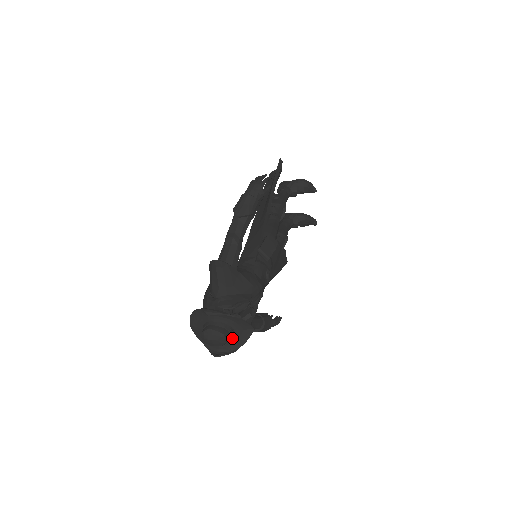
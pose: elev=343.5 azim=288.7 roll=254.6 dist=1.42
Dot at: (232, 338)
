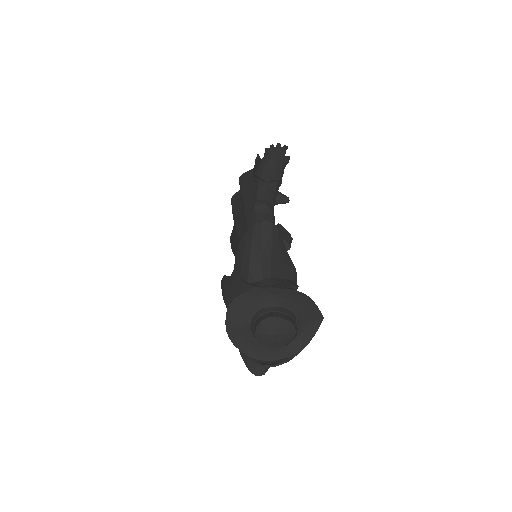
Dot at: (296, 333)
